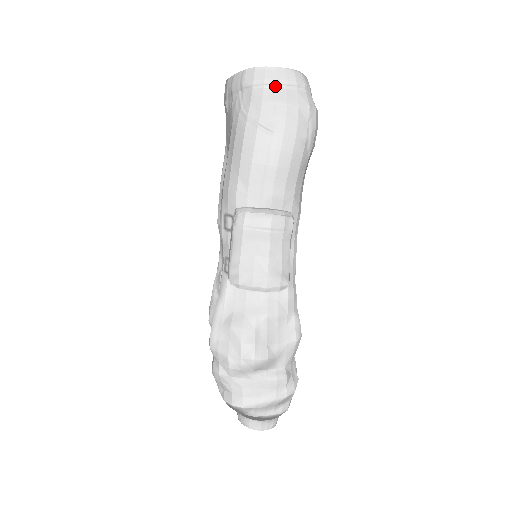
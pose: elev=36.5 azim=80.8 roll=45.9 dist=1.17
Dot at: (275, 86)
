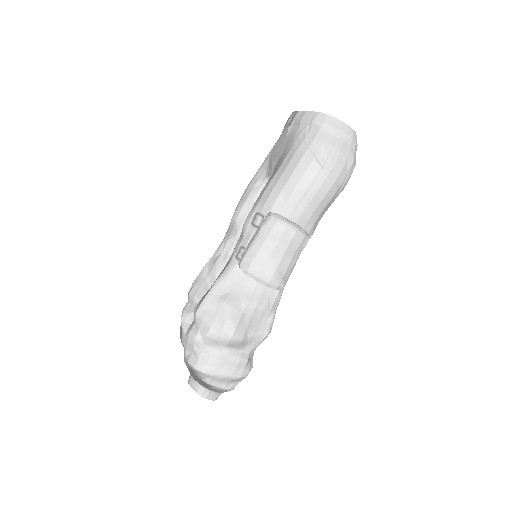
Dot at: (337, 135)
